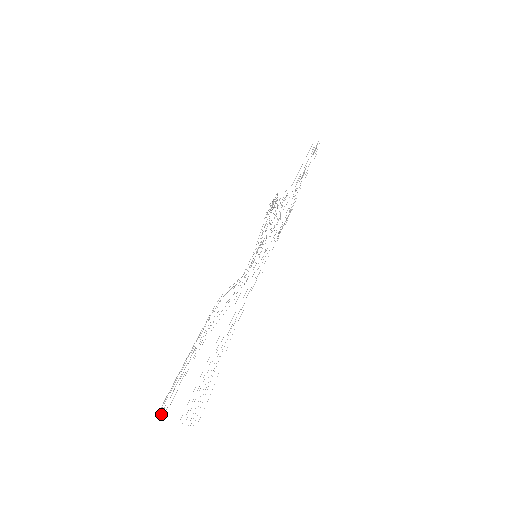
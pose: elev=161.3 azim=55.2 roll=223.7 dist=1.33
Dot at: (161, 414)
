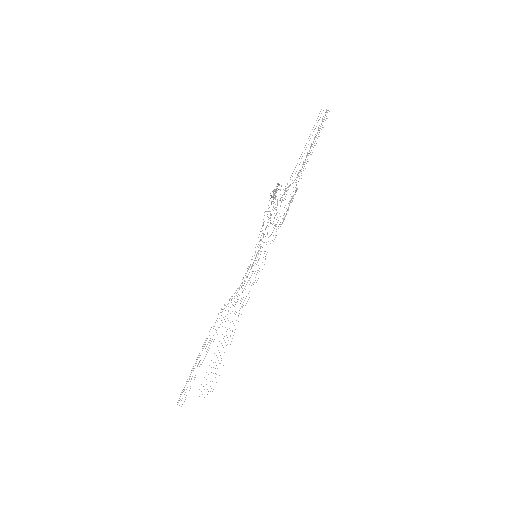
Dot at: (179, 405)
